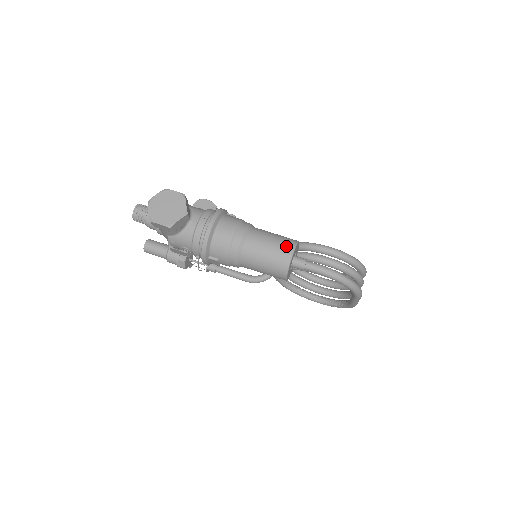
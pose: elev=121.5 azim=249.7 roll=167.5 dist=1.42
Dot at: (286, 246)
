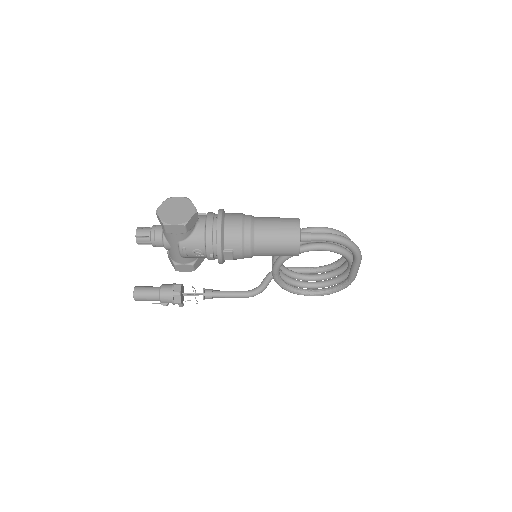
Dot at: (291, 221)
